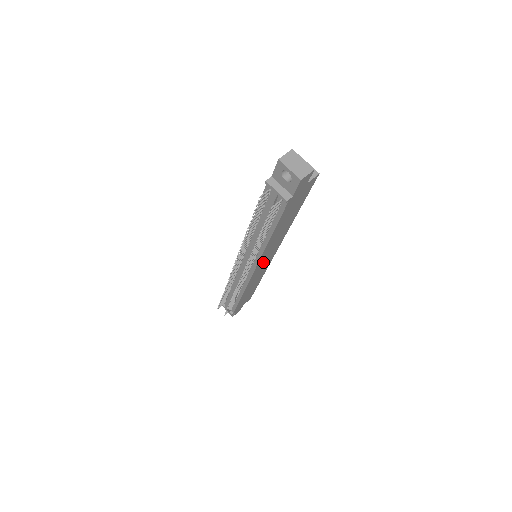
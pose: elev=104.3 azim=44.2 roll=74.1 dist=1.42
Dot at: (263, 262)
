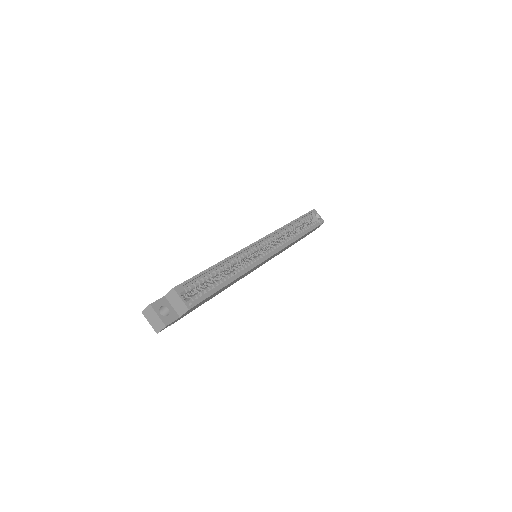
Dot at: (258, 266)
